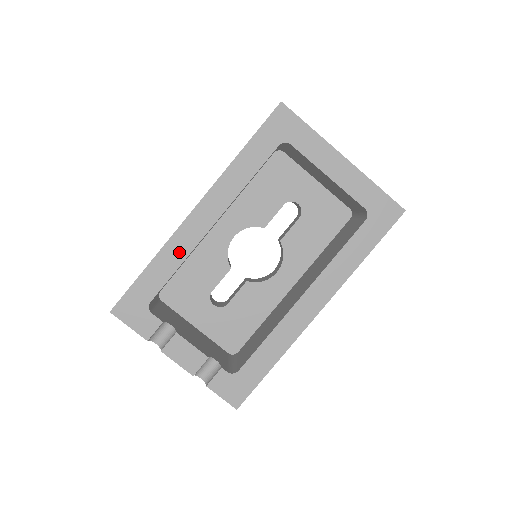
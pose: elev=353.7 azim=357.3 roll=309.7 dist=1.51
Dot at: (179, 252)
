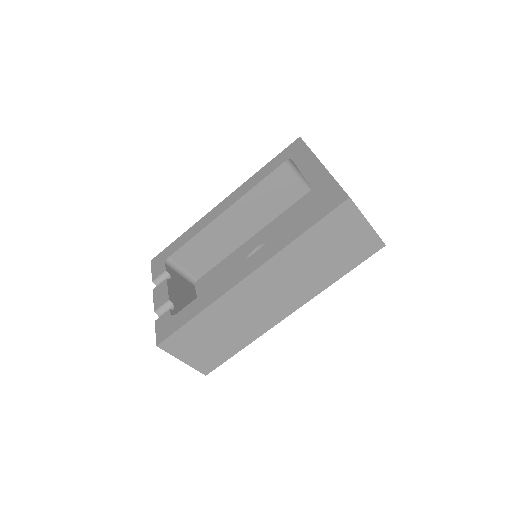
Dot at: (200, 227)
